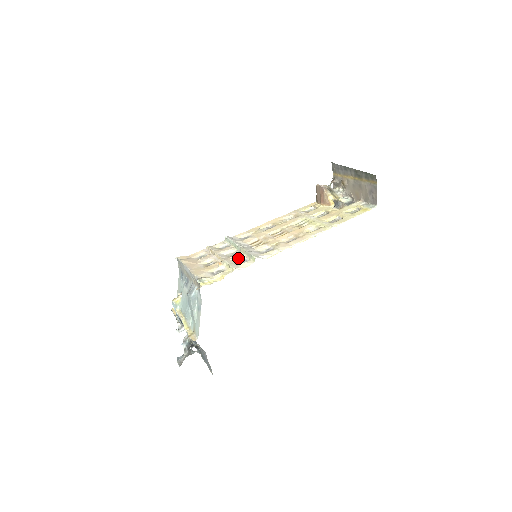
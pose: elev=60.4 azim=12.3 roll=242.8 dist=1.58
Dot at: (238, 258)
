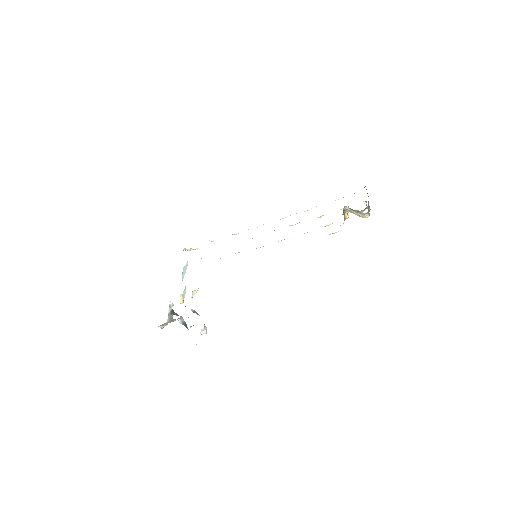
Dot at: occluded
